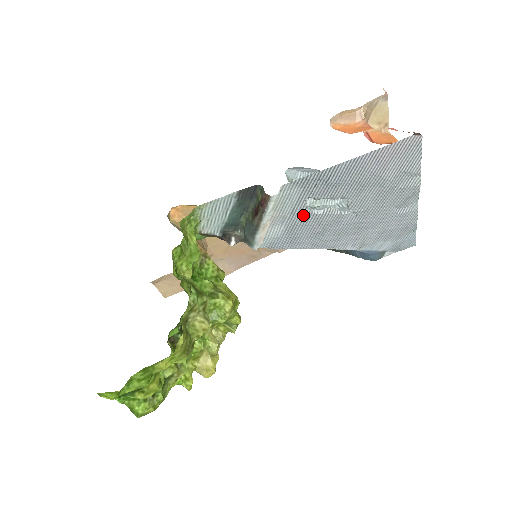
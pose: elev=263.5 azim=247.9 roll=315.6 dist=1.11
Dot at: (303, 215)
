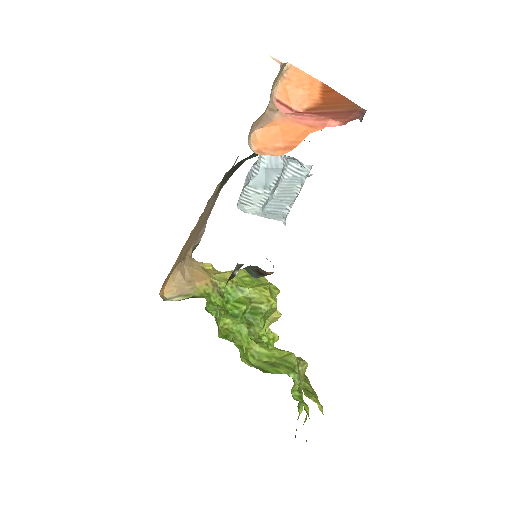
Dot at: occluded
